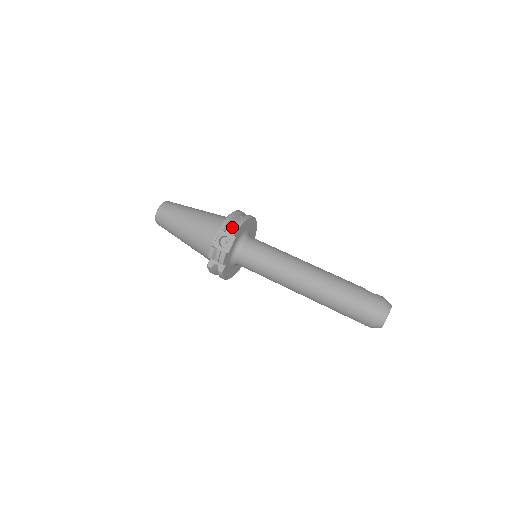
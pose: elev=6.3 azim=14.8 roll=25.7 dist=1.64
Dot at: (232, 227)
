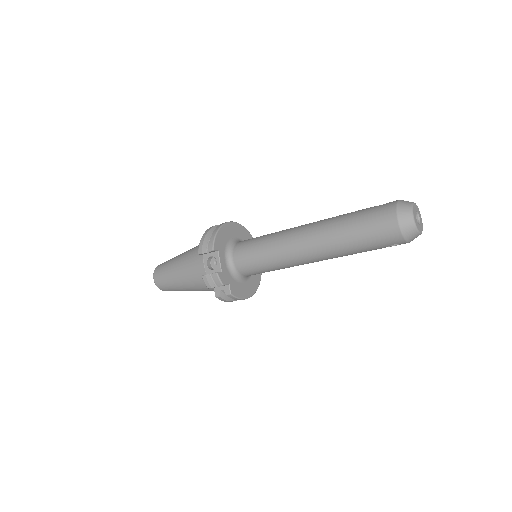
Dot at: occluded
